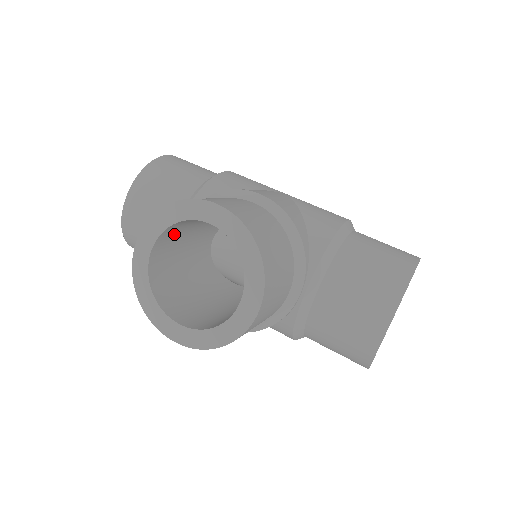
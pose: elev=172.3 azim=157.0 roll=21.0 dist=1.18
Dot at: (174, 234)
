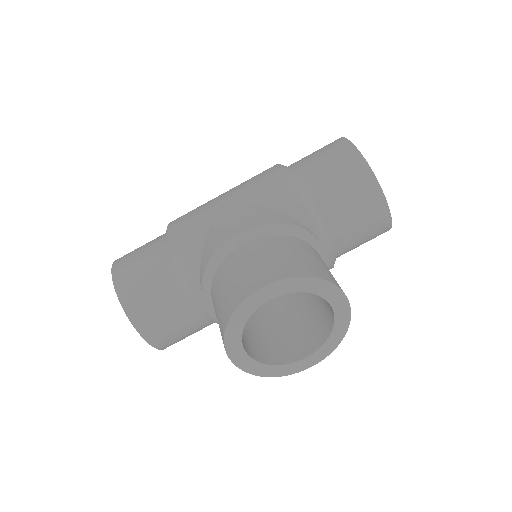
Dot at: occluded
